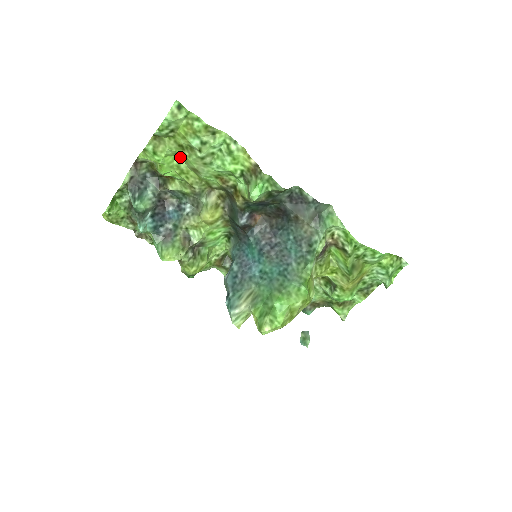
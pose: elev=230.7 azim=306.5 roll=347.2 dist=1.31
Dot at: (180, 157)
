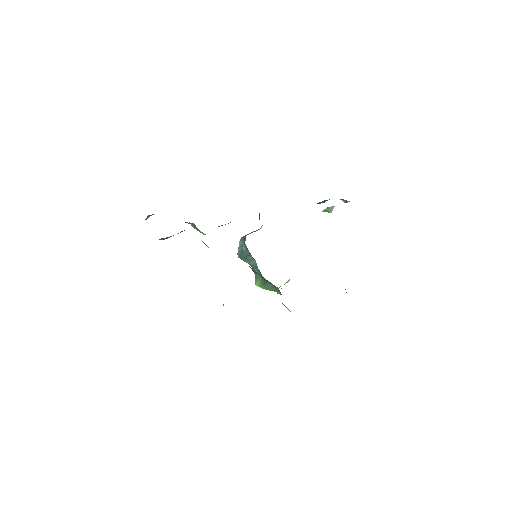
Dot at: occluded
